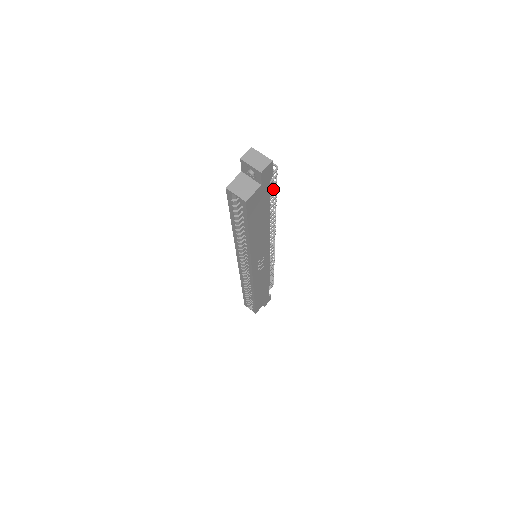
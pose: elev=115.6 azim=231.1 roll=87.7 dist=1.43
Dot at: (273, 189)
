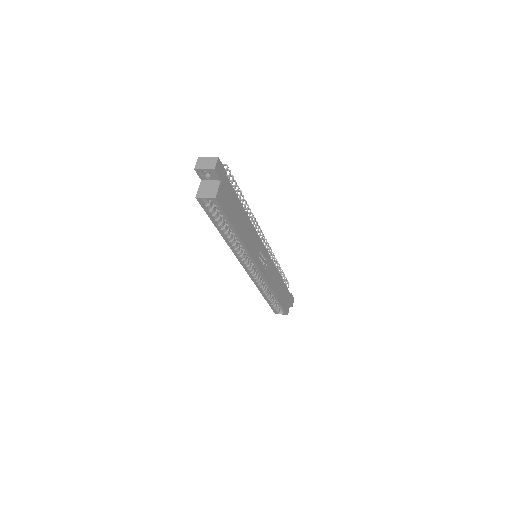
Dot at: (235, 186)
